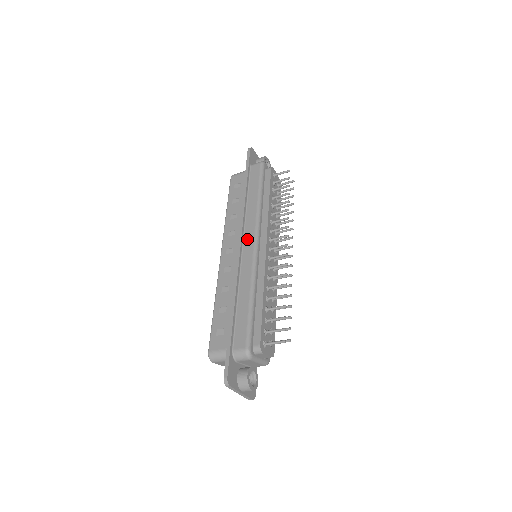
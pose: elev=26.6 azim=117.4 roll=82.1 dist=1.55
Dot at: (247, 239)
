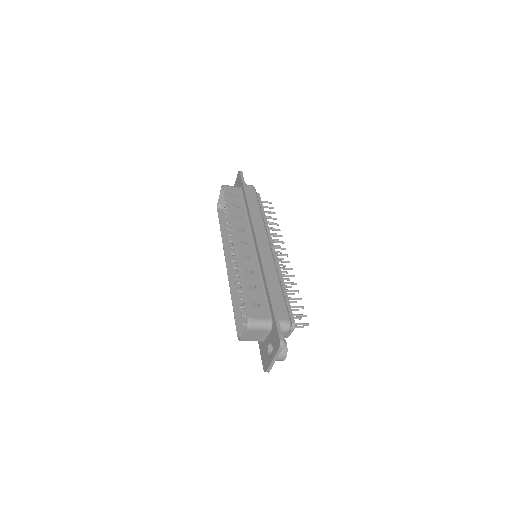
Dot at: (261, 238)
